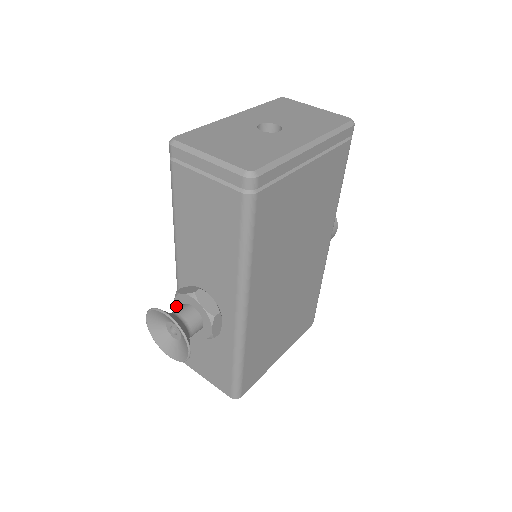
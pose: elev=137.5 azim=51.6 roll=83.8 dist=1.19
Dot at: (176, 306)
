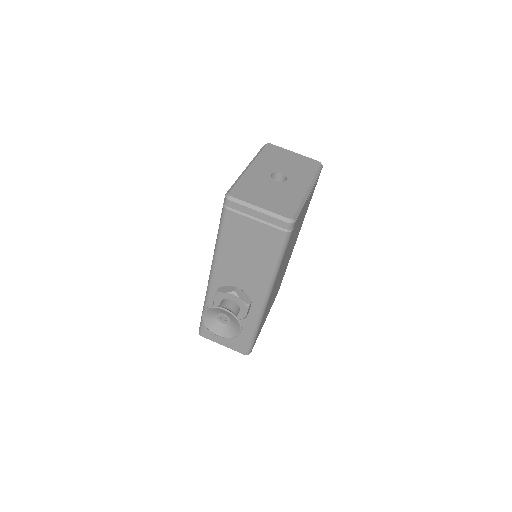
Dot at: (216, 301)
